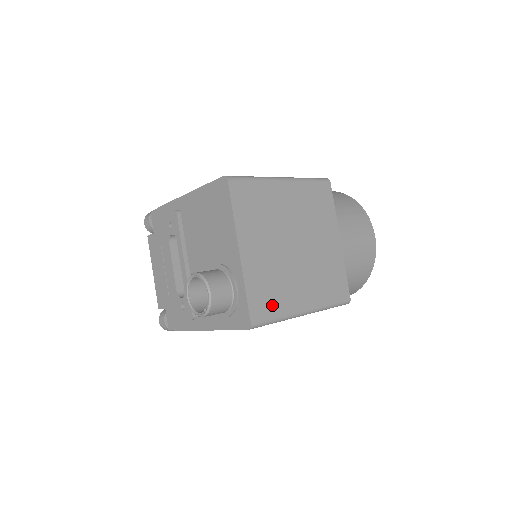
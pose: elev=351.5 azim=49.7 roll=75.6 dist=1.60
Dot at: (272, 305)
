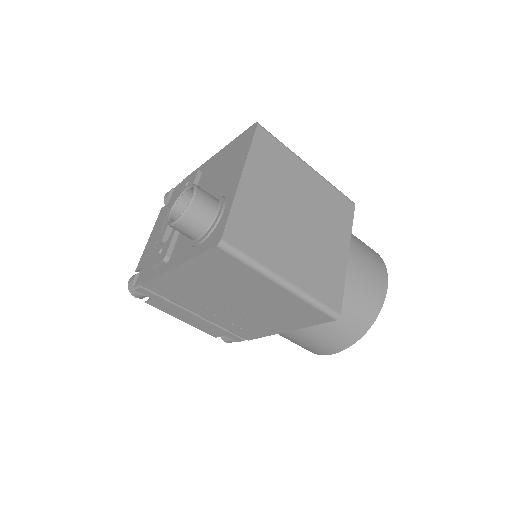
Dot at: (252, 243)
